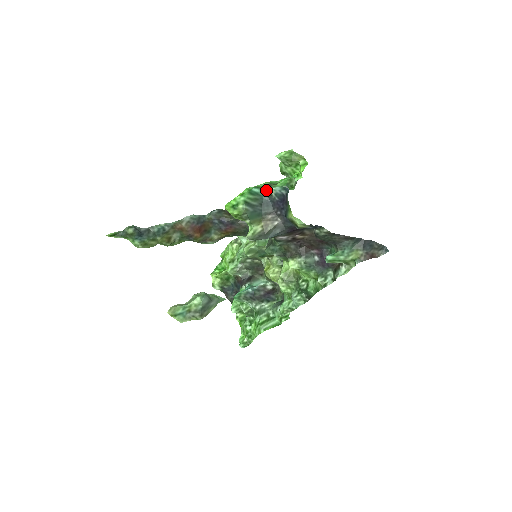
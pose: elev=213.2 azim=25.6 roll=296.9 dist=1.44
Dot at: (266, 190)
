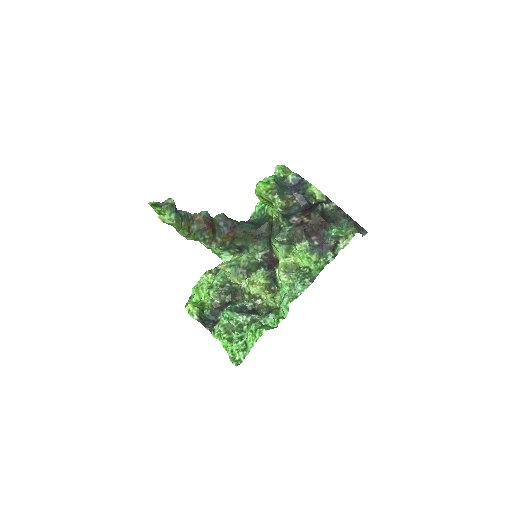
Dot at: (283, 178)
